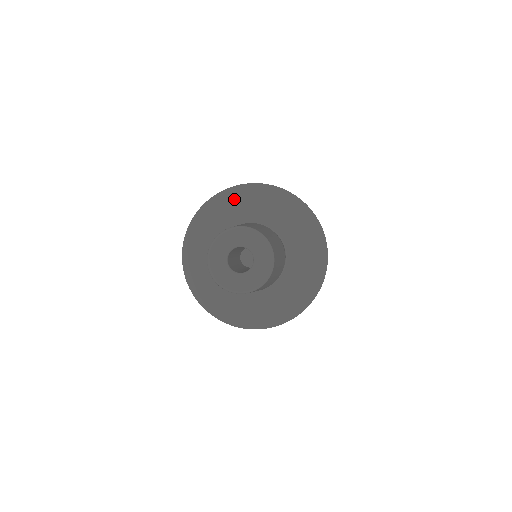
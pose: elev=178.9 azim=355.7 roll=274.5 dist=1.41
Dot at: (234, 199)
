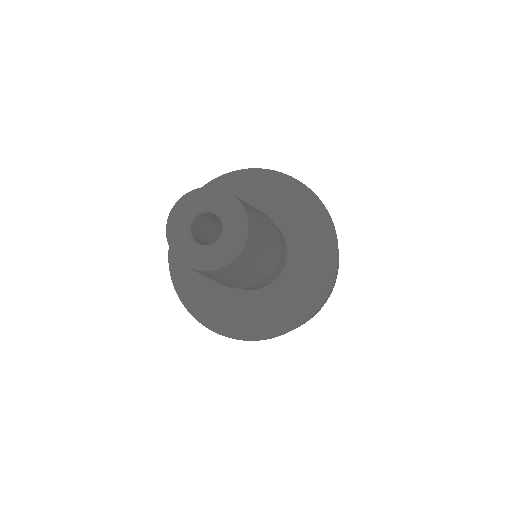
Dot at: (226, 188)
